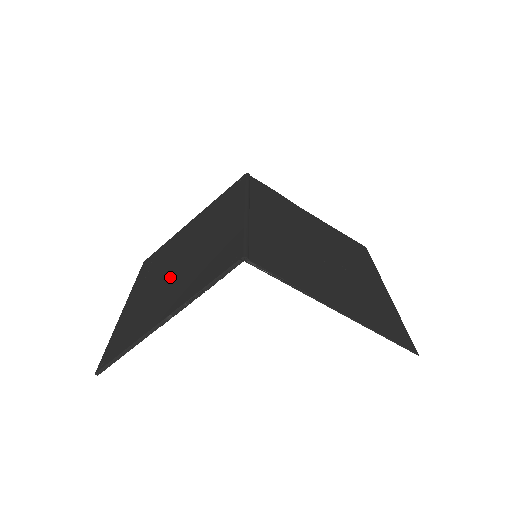
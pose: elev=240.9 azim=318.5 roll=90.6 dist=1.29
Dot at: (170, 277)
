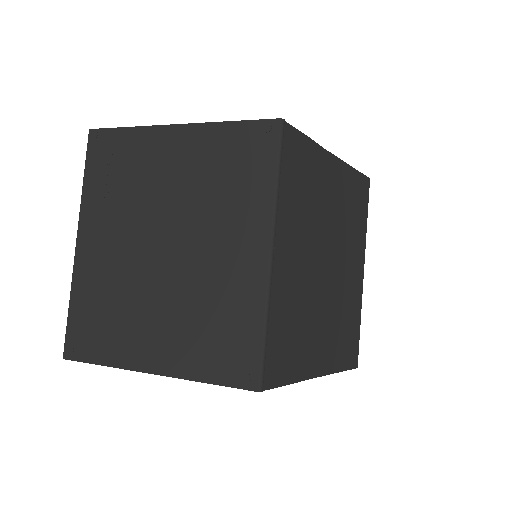
Dot at: (151, 275)
